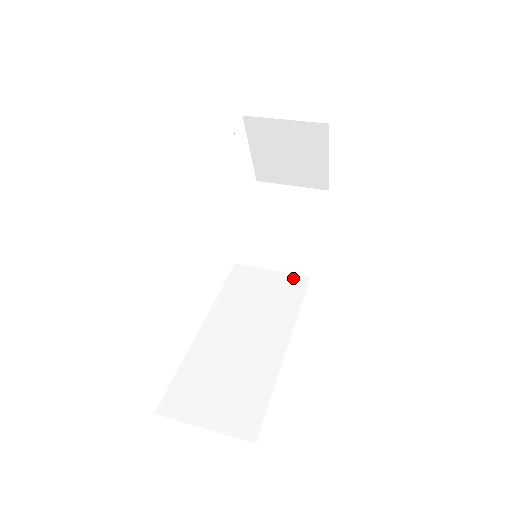
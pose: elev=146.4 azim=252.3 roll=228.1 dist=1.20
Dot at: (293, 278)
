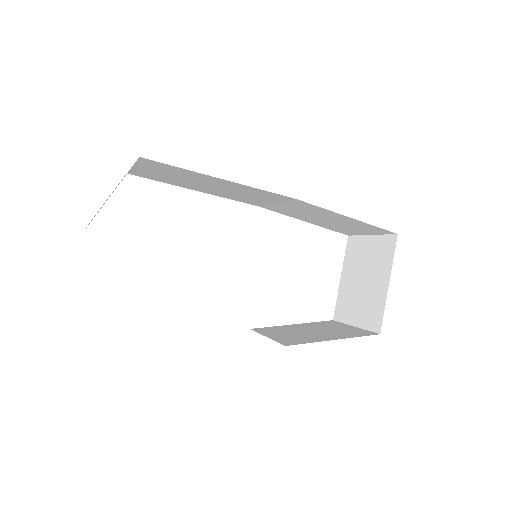
Dot at: occluded
